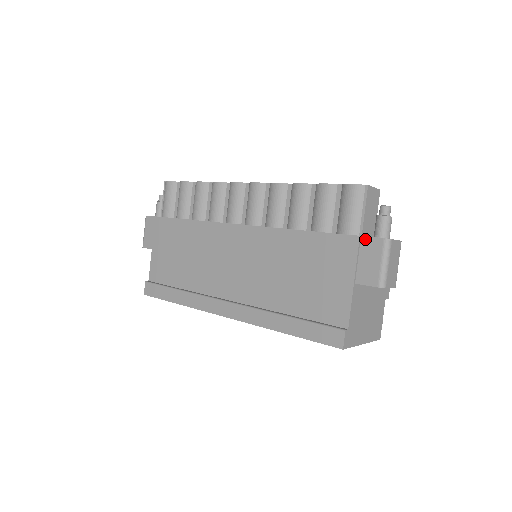
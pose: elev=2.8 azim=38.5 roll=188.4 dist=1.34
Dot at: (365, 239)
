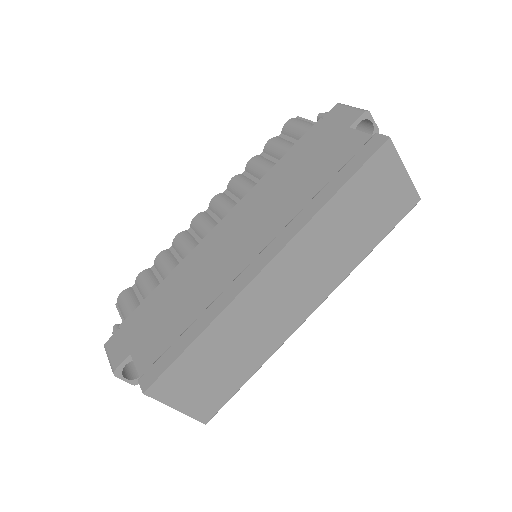
Dot at: (325, 117)
